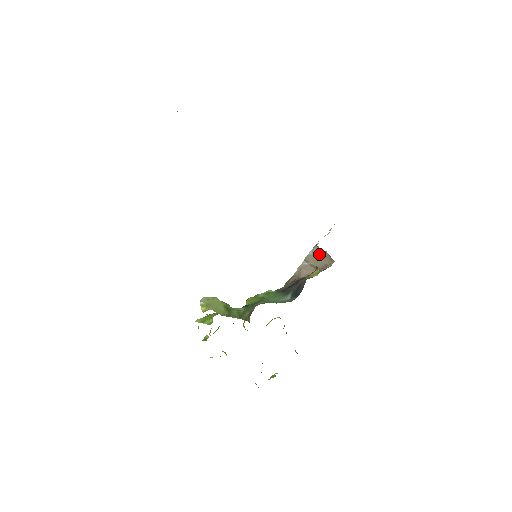
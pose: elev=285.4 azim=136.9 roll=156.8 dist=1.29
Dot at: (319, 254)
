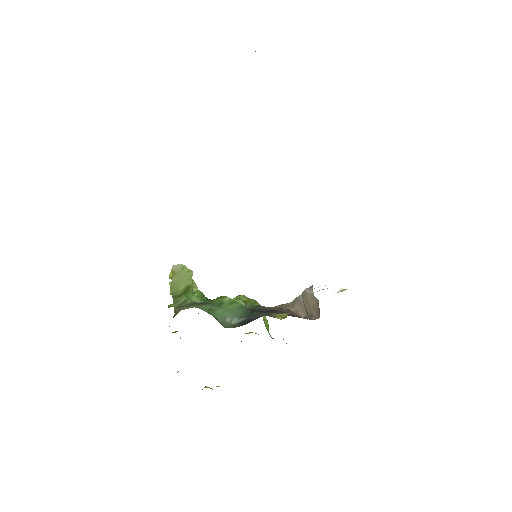
Dot at: (312, 297)
